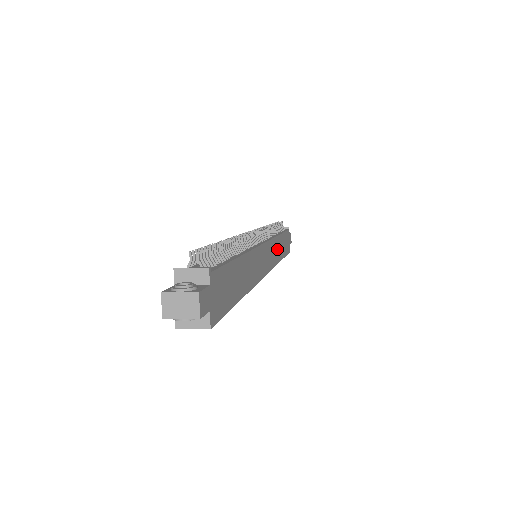
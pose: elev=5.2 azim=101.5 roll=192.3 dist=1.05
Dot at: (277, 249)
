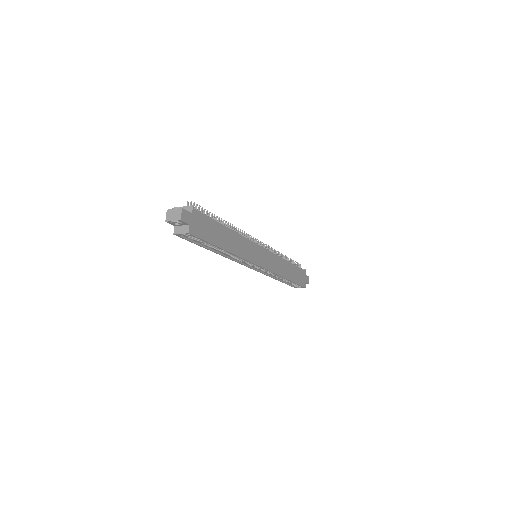
Dot at: (281, 266)
